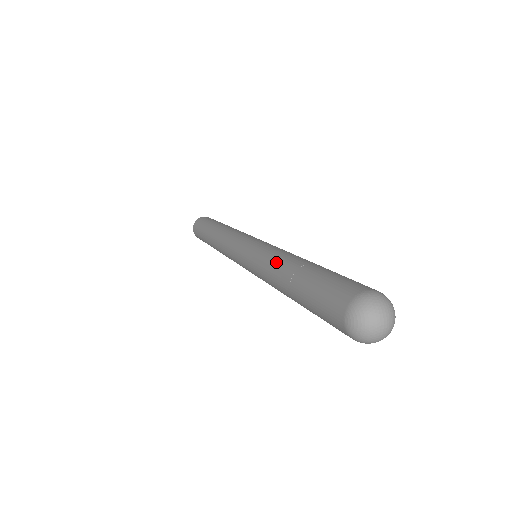
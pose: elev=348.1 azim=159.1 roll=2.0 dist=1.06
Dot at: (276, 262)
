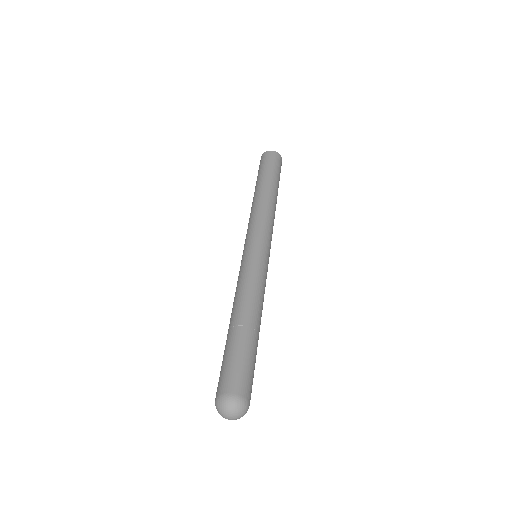
Dot at: (235, 301)
